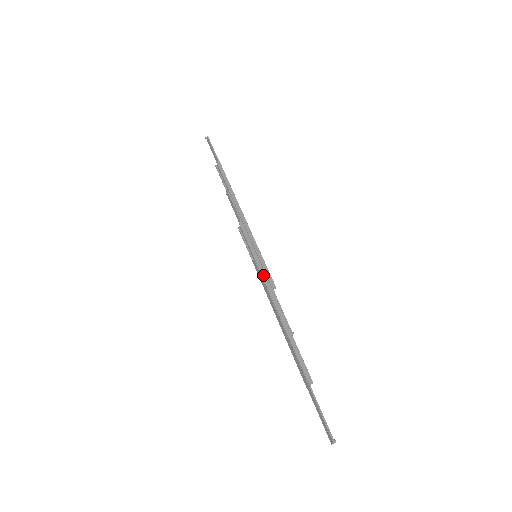
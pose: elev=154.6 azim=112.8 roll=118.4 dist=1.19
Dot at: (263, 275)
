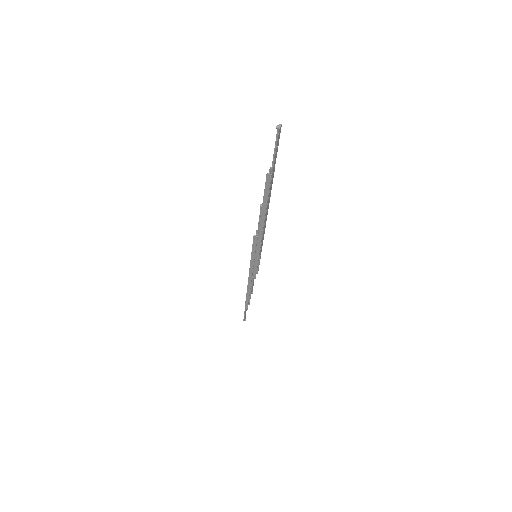
Dot at: (250, 269)
